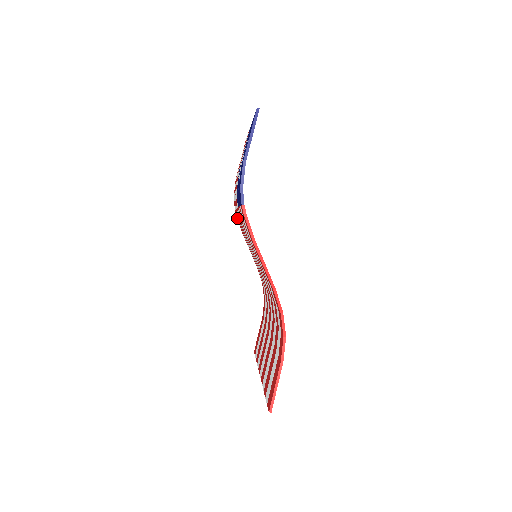
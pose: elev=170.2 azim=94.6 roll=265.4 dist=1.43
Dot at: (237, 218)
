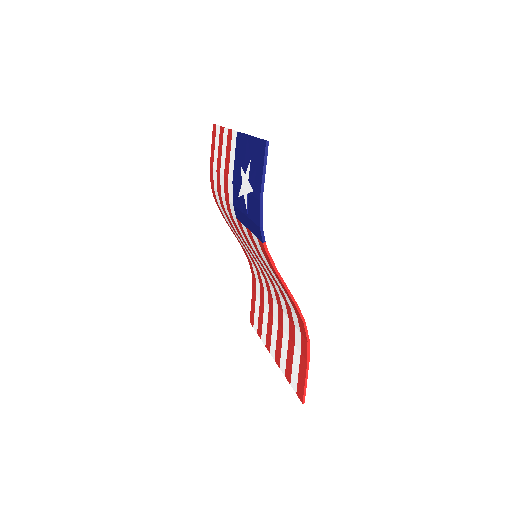
Dot at: (218, 206)
